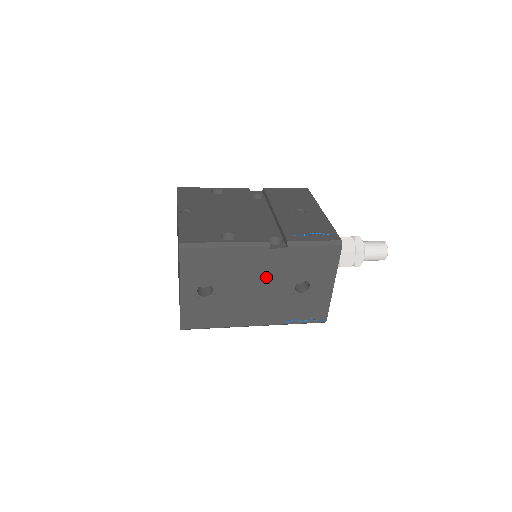
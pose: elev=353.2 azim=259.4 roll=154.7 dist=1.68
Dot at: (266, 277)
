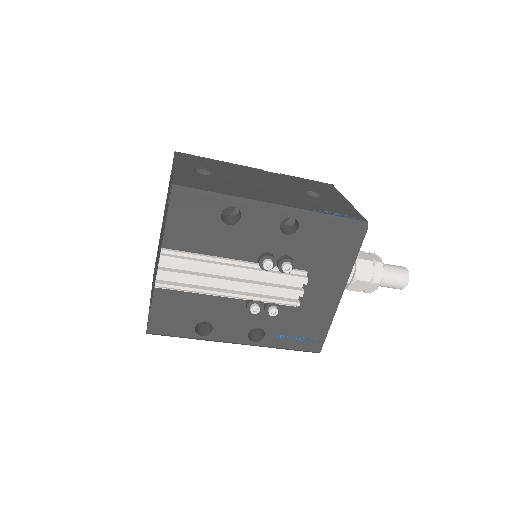
Dot at: (269, 181)
